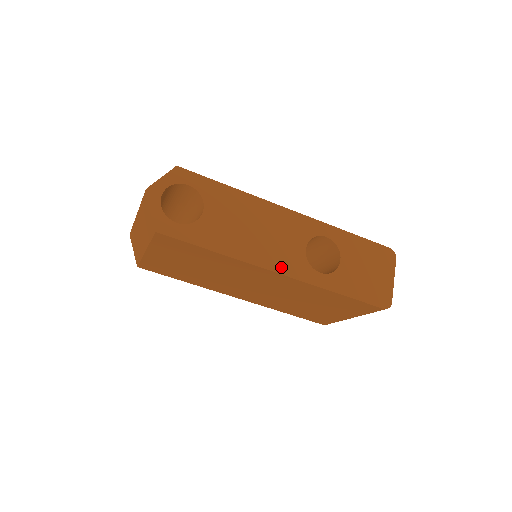
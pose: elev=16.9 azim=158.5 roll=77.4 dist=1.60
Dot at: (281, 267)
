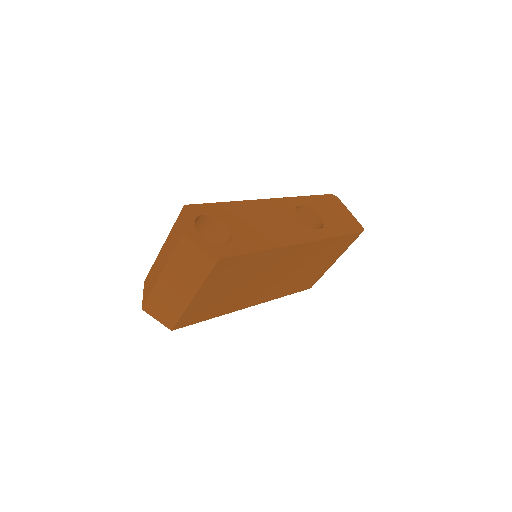
Dot at: (300, 238)
